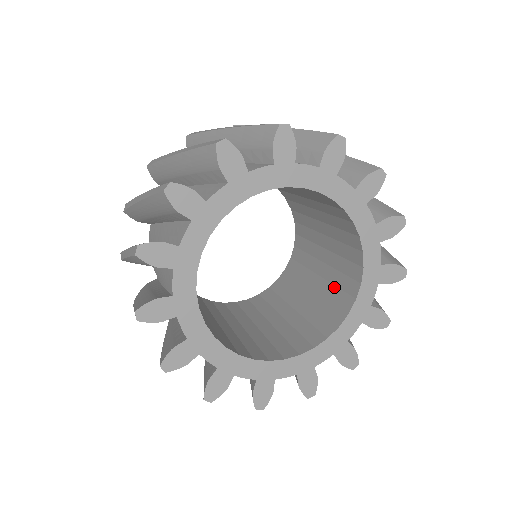
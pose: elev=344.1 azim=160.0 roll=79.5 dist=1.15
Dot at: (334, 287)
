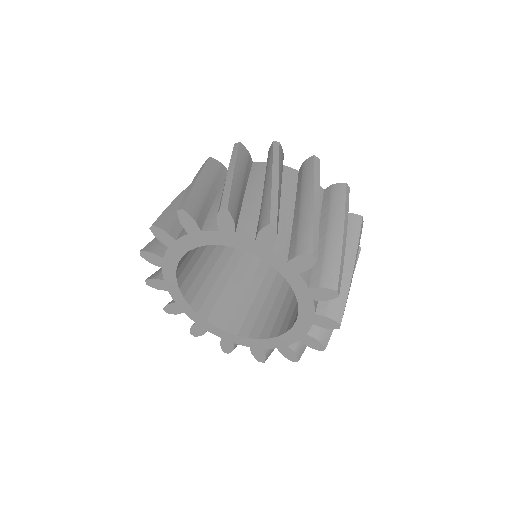
Dot at: (267, 316)
